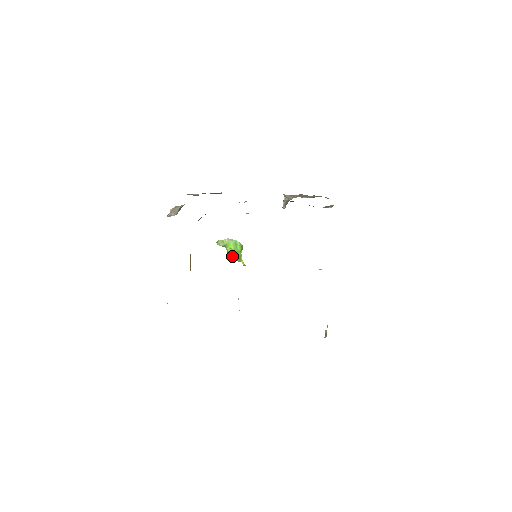
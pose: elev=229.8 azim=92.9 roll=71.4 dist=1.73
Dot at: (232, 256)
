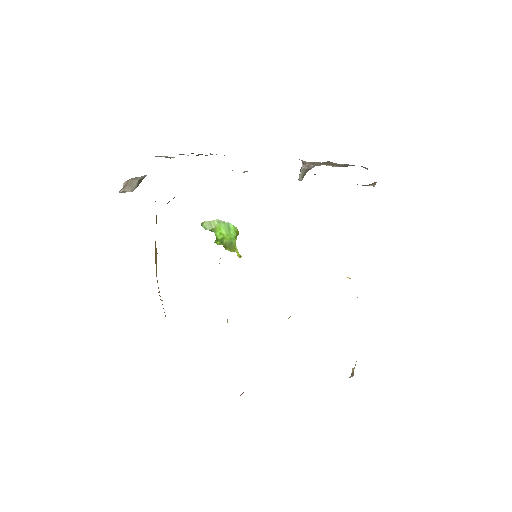
Dot at: (223, 244)
